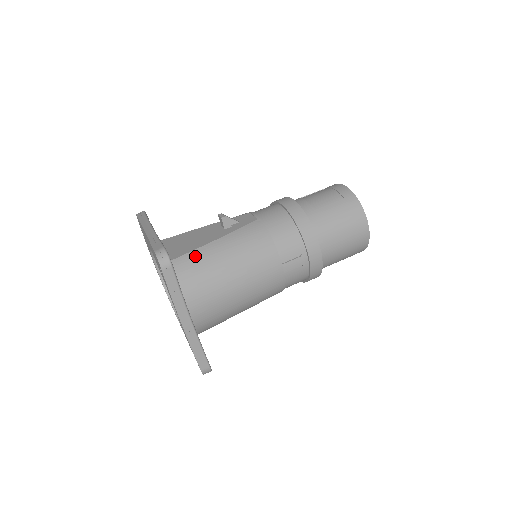
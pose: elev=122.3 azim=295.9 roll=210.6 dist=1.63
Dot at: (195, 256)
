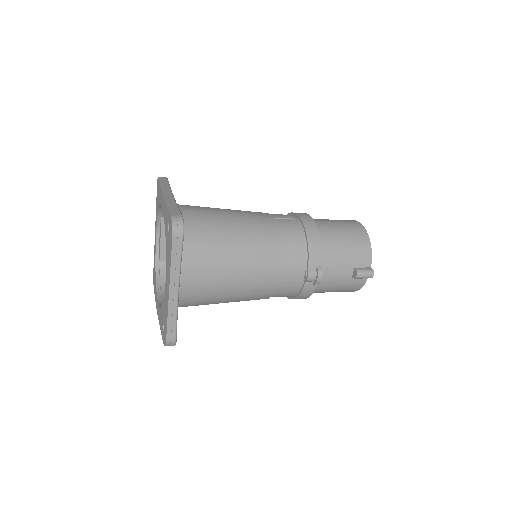
Dot at: occluded
